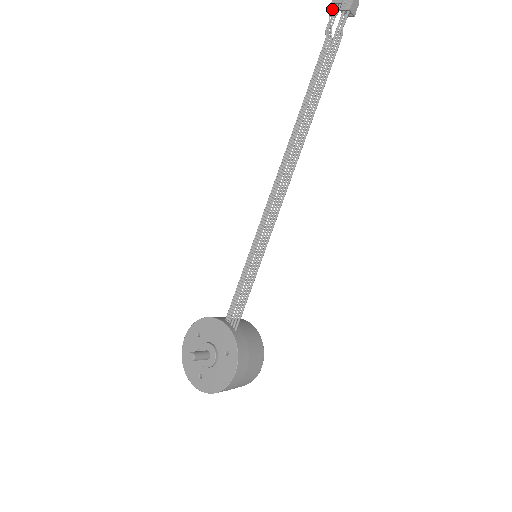
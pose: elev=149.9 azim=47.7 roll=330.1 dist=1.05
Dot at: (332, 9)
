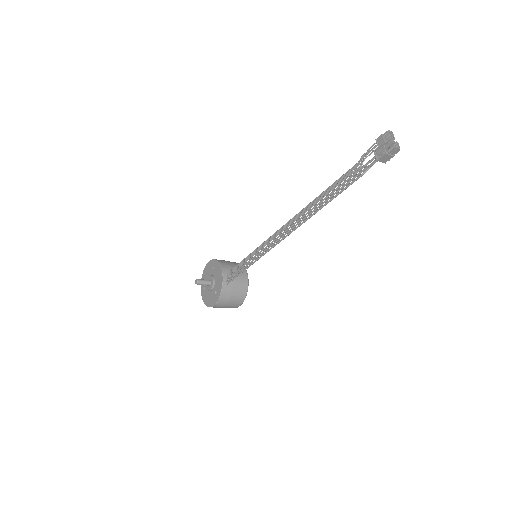
Dot at: (374, 144)
